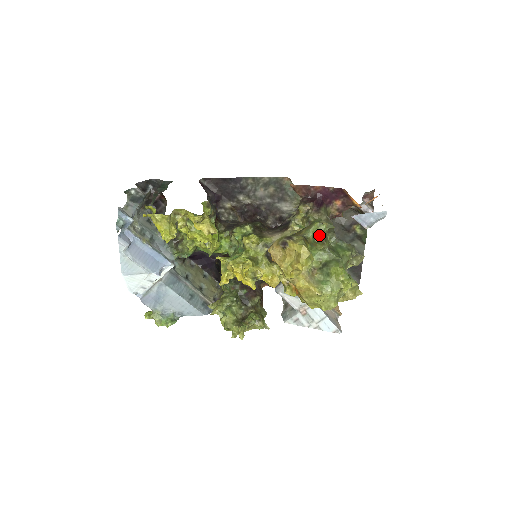
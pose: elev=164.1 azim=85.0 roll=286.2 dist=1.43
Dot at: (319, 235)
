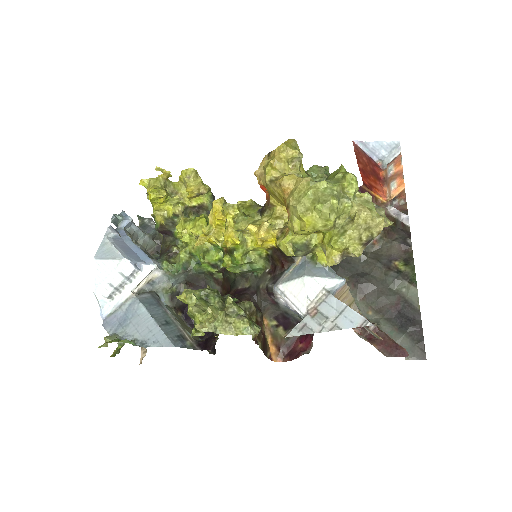
Dot at: occluded
